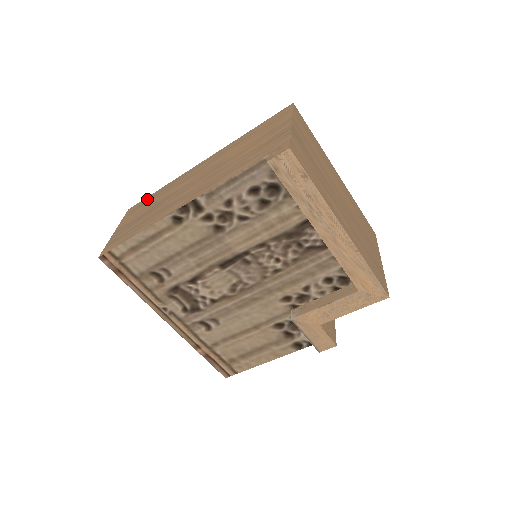
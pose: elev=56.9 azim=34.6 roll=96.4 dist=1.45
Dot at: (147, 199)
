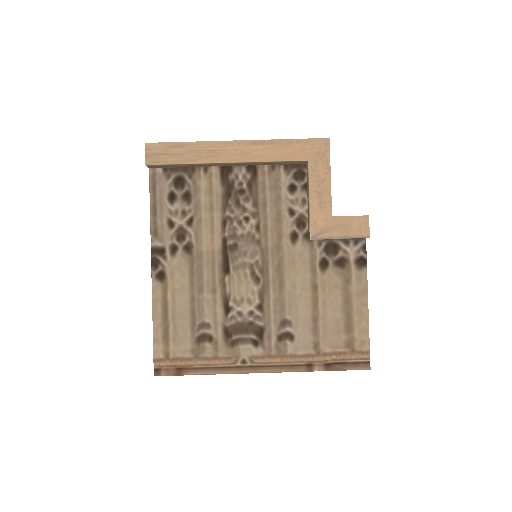
Dot at: occluded
